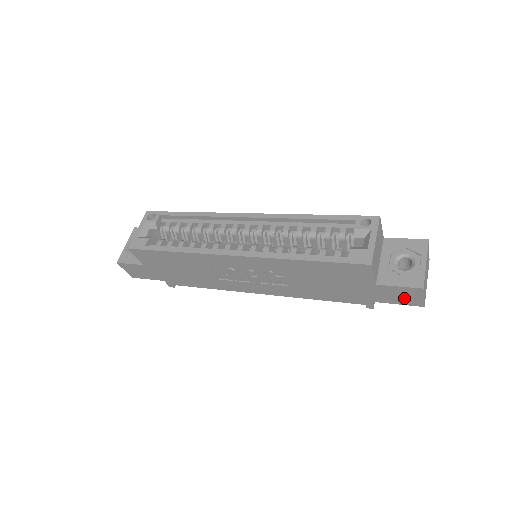
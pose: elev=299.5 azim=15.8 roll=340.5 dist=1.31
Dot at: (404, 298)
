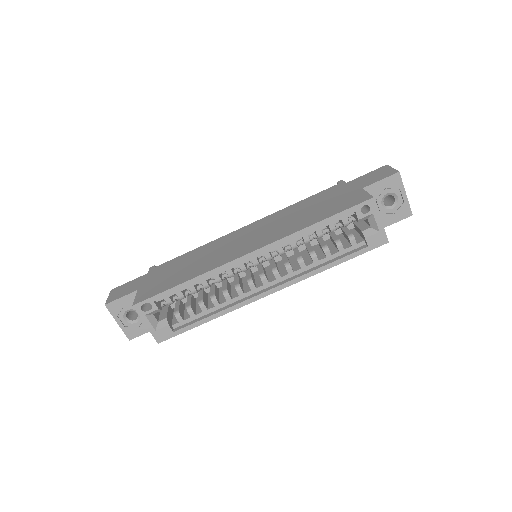
Dot at: occluded
